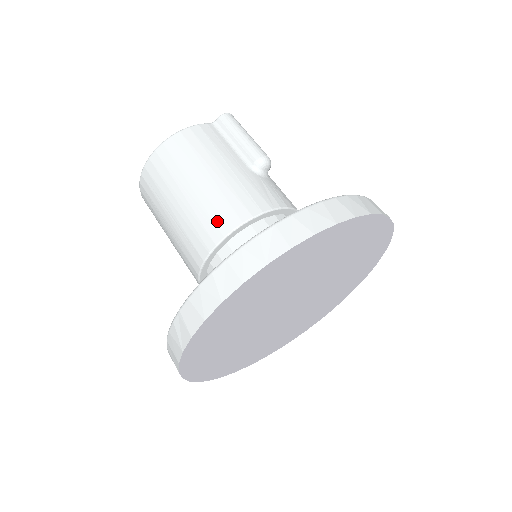
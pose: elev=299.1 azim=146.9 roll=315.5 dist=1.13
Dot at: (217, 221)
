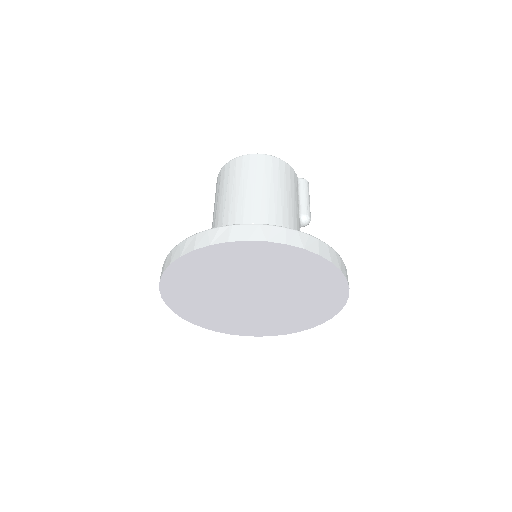
Dot at: (271, 215)
